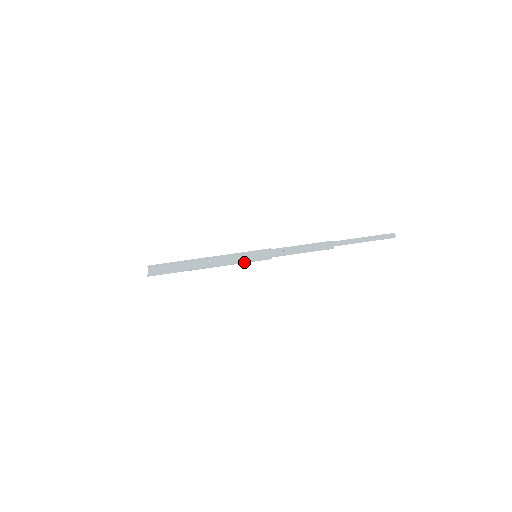
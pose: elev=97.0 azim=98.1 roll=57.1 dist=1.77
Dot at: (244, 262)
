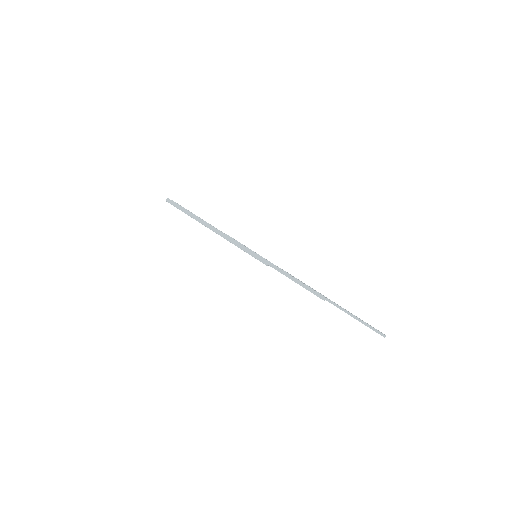
Dot at: (244, 248)
